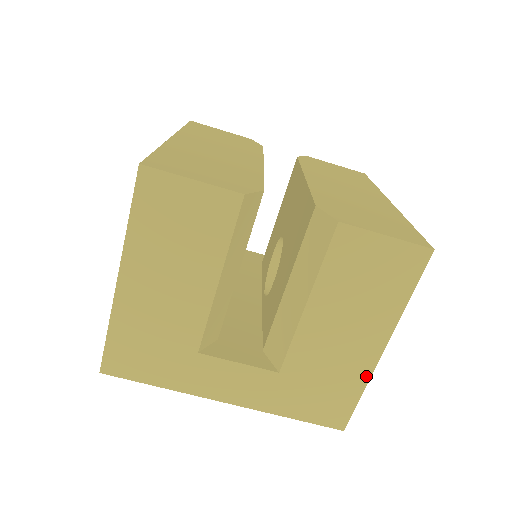
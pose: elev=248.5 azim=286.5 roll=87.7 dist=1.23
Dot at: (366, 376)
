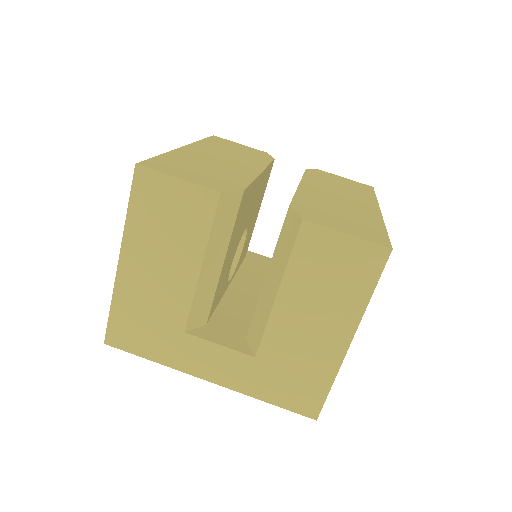
Dot at: (335, 368)
